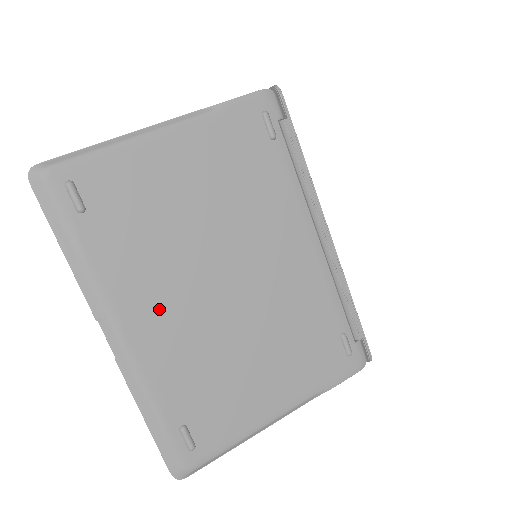
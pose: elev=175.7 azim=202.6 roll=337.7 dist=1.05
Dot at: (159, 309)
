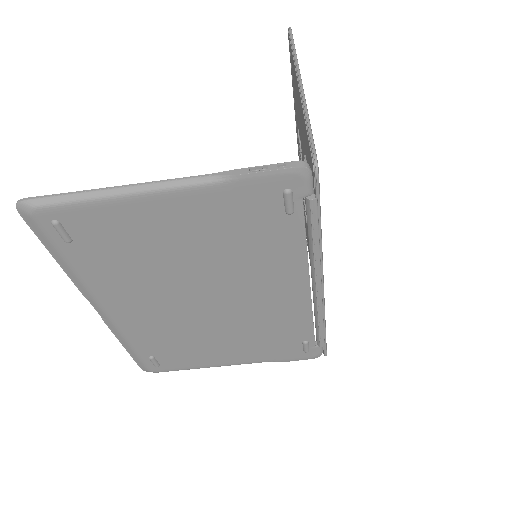
Dot at: (139, 305)
